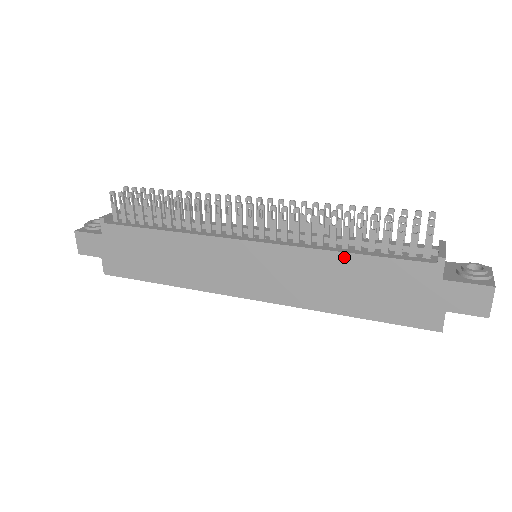
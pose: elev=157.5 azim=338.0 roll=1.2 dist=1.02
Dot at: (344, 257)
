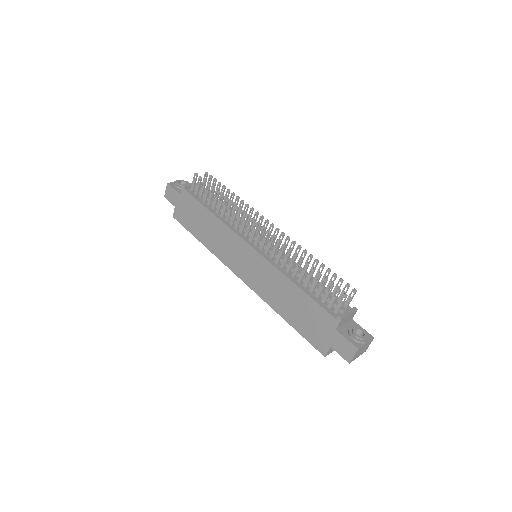
Dot at: (294, 287)
